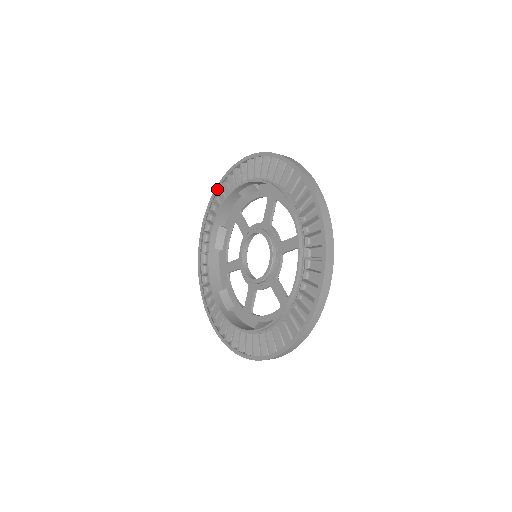
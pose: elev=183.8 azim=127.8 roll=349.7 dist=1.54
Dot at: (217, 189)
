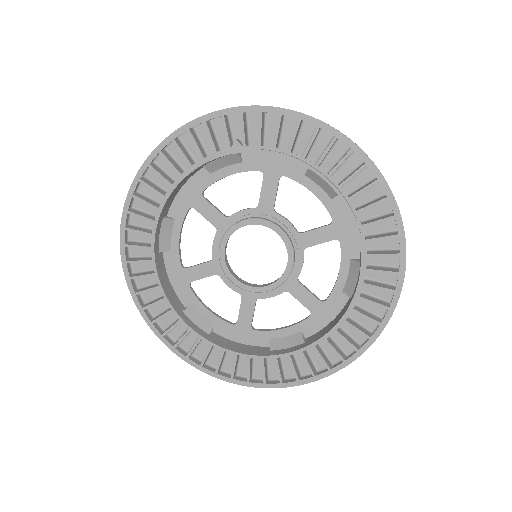
Dot at: (286, 114)
